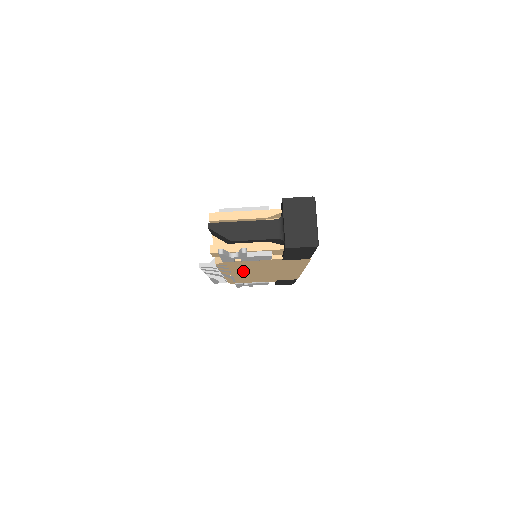
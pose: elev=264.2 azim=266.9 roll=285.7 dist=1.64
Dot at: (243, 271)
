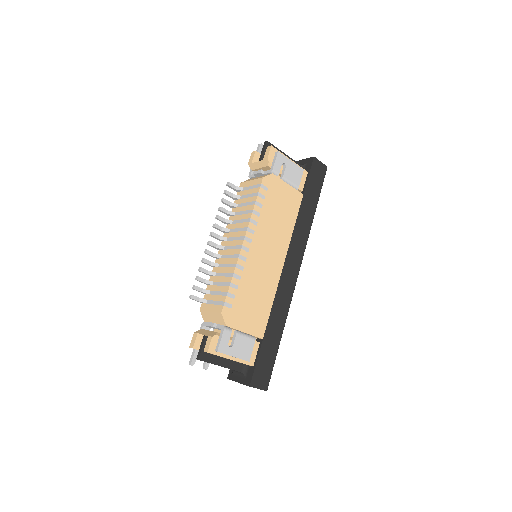
Dot at: occluded
